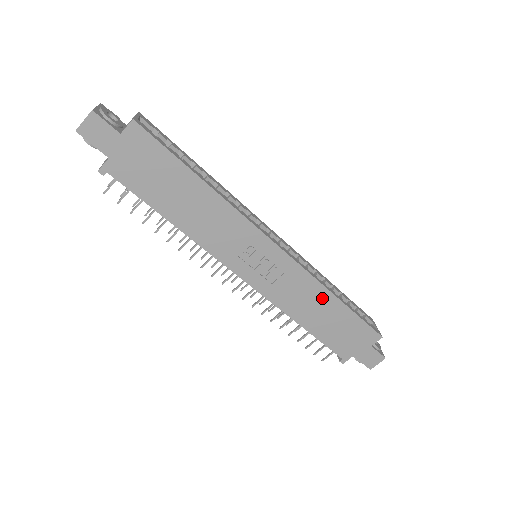
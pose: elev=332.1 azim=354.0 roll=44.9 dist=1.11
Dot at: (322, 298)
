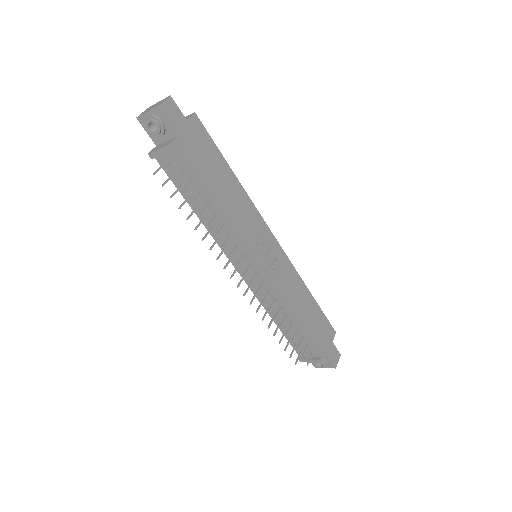
Dot at: (303, 292)
